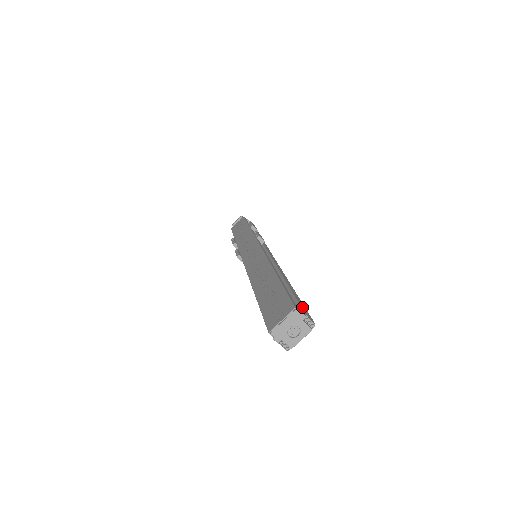
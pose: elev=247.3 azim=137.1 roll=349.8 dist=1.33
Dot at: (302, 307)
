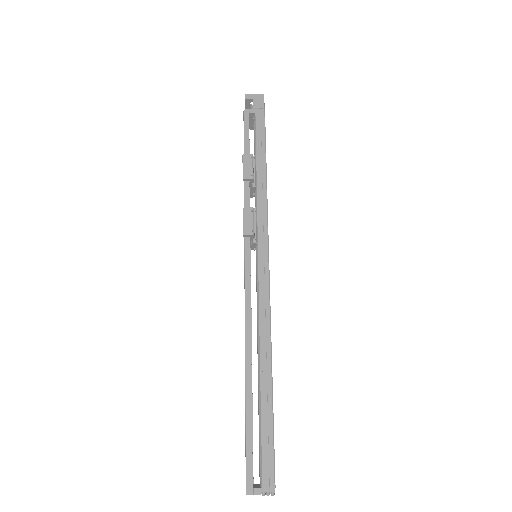
Dot at: (264, 462)
